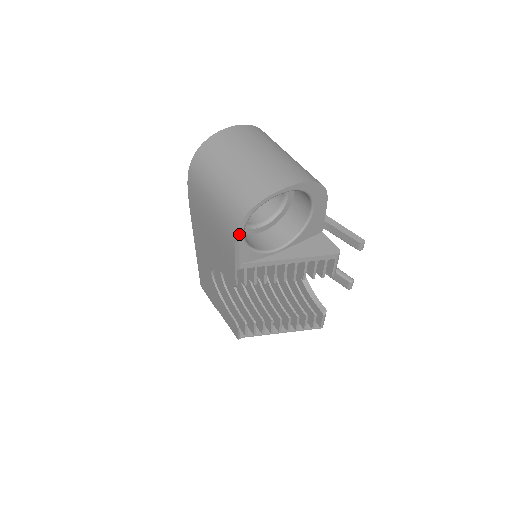
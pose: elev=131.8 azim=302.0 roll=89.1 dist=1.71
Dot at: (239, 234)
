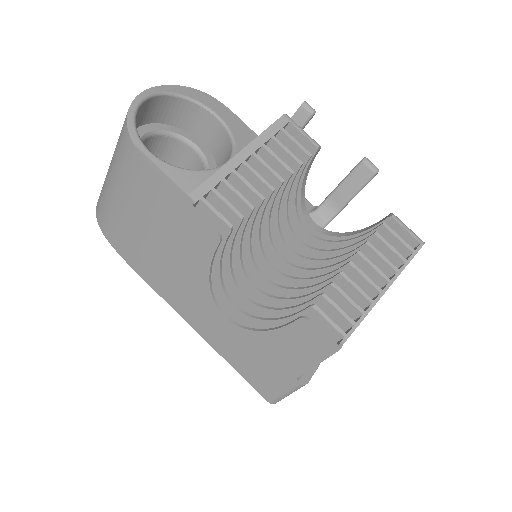
Dot at: (143, 152)
